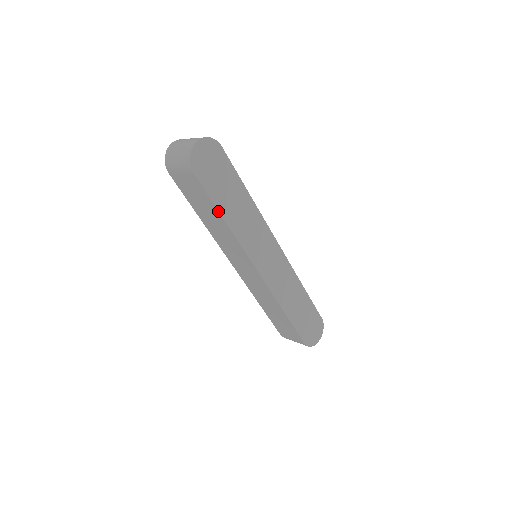
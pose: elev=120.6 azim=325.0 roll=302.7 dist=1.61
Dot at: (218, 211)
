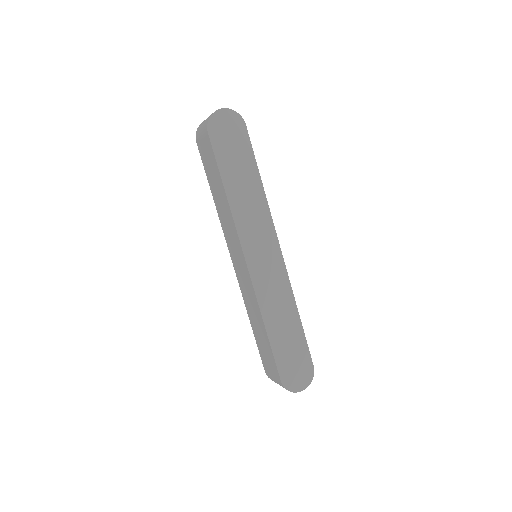
Dot at: (221, 179)
